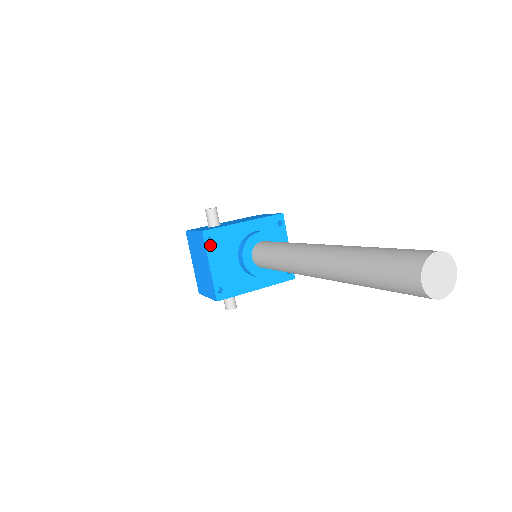
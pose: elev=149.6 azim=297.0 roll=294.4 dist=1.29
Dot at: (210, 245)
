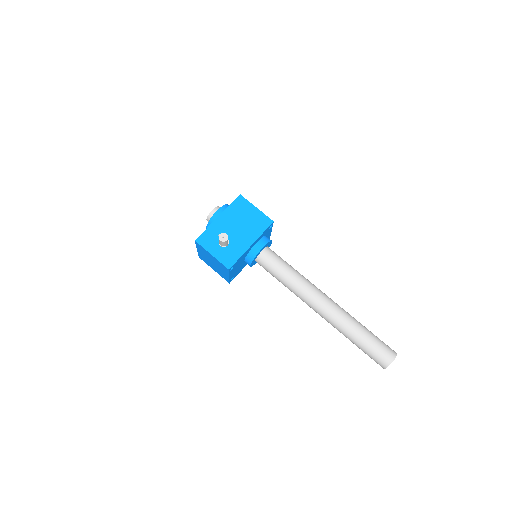
Dot at: (231, 270)
